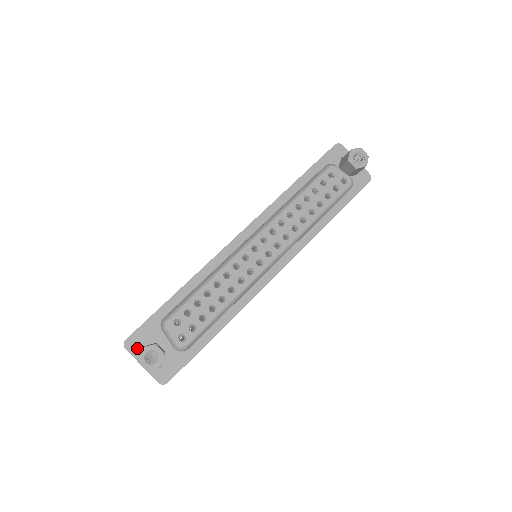
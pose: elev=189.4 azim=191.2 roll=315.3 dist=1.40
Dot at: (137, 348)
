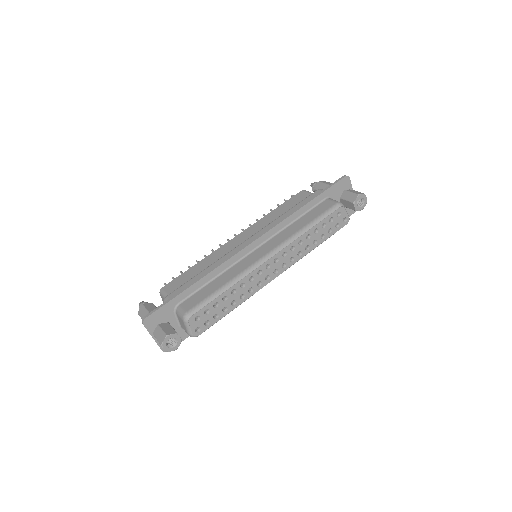
Dot at: (153, 325)
